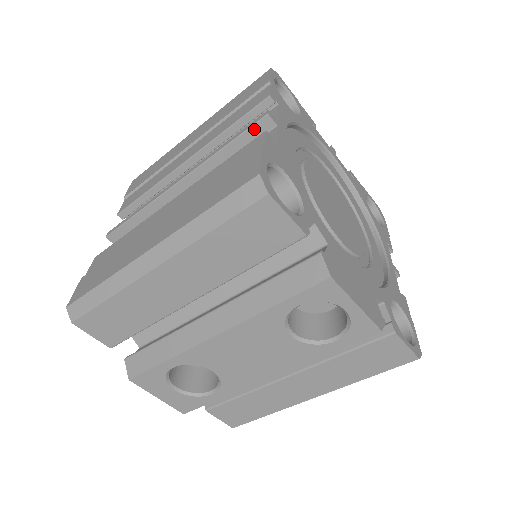
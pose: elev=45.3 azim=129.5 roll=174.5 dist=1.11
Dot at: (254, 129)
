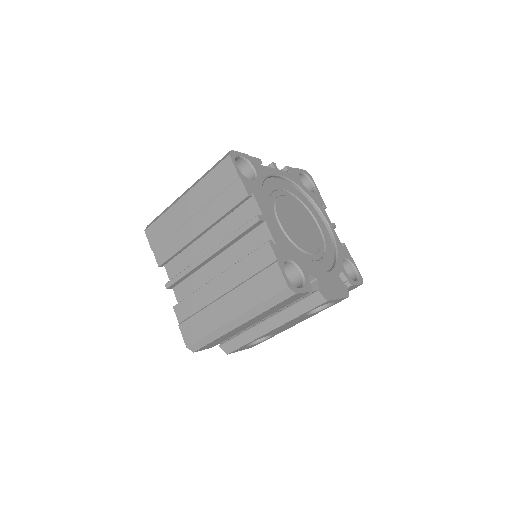
Dot at: (252, 227)
